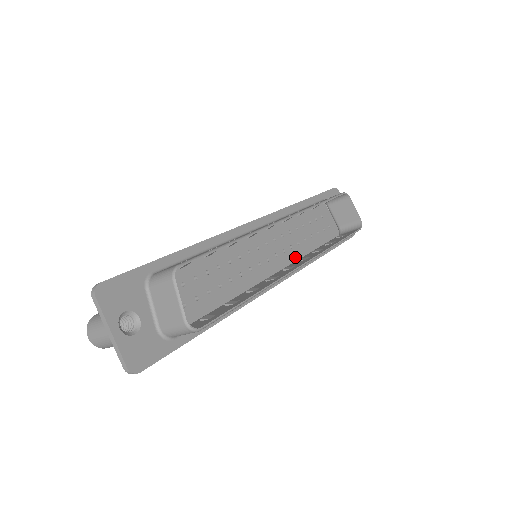
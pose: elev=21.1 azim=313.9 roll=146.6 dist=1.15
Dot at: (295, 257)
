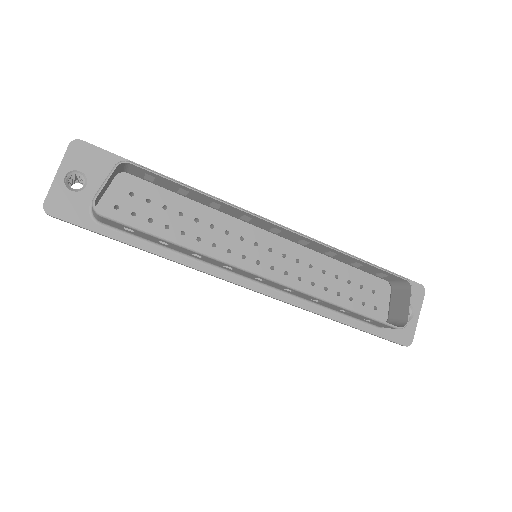
Dot at: occluded
